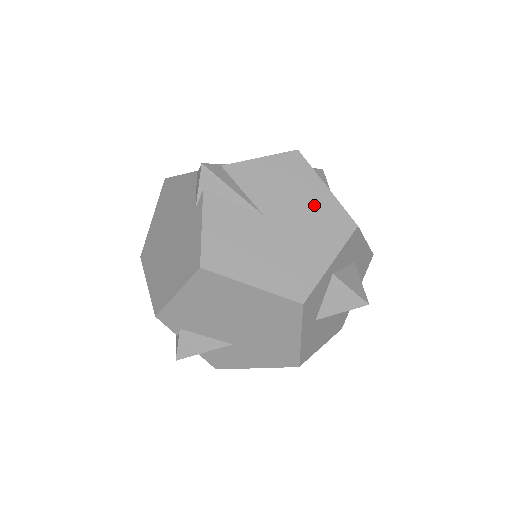
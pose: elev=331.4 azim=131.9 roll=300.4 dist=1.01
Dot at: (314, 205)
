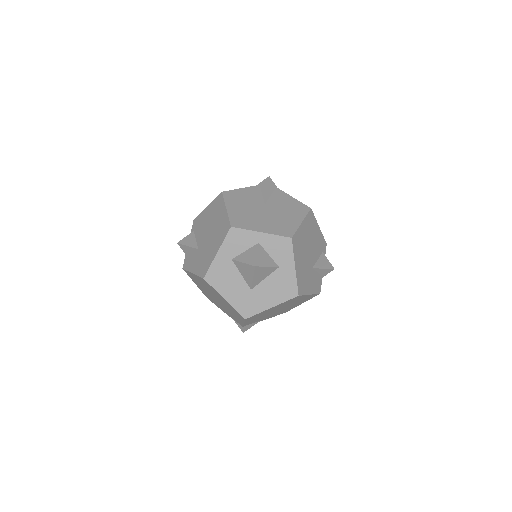
Dot at: (287, 220)
